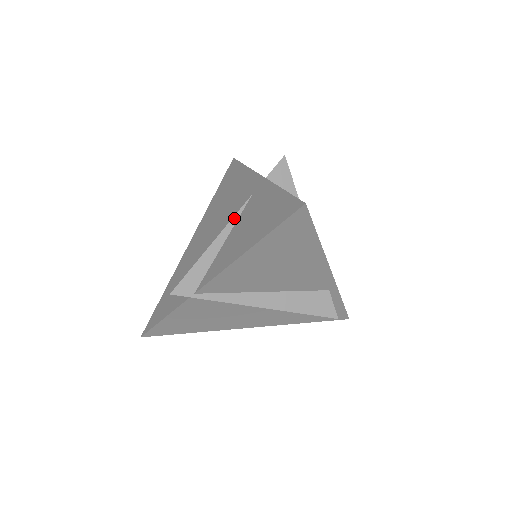
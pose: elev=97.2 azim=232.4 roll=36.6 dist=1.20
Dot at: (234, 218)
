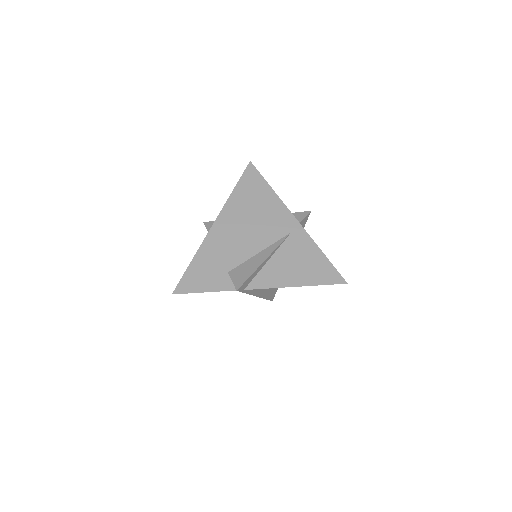
Dot at: (279, 246)
